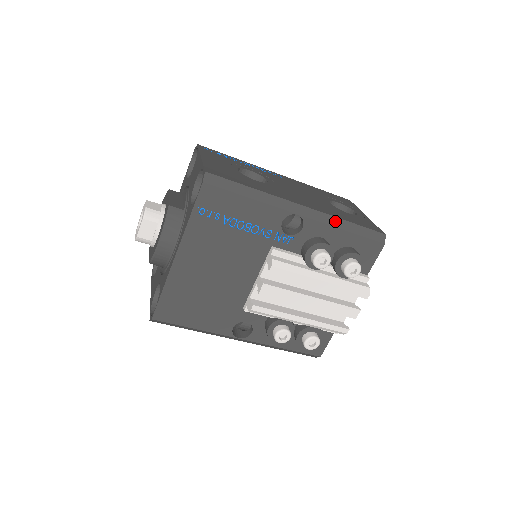
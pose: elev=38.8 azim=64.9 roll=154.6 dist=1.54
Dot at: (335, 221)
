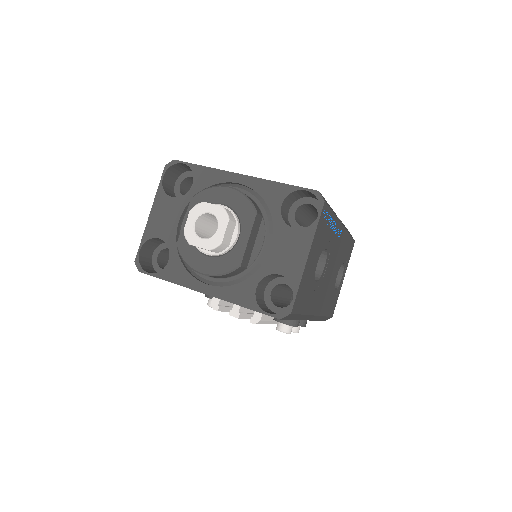
Dot at: (319, 318)
